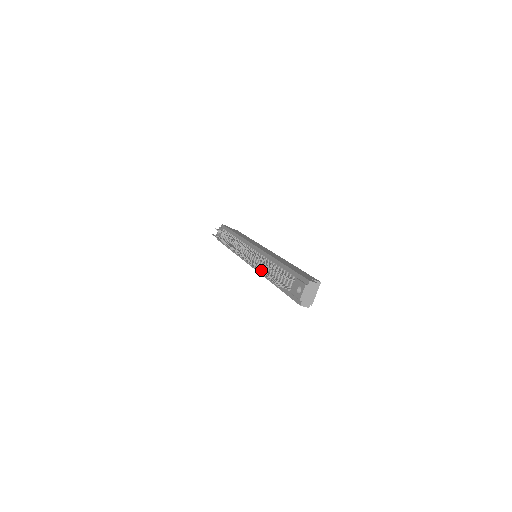
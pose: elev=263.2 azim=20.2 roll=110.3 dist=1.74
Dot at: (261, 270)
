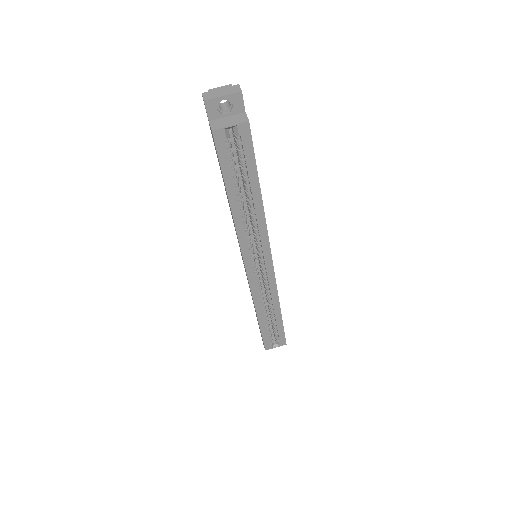
Dot at: occluded
